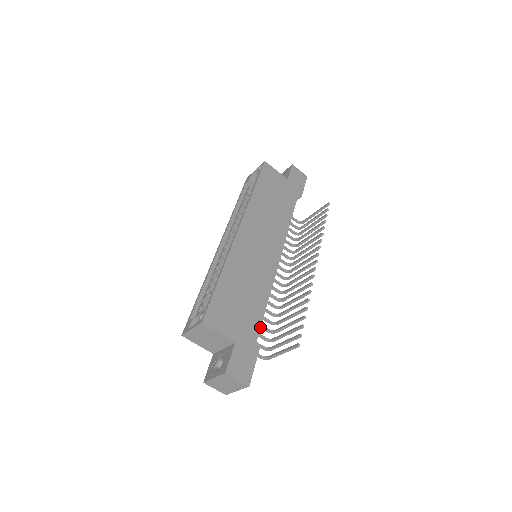
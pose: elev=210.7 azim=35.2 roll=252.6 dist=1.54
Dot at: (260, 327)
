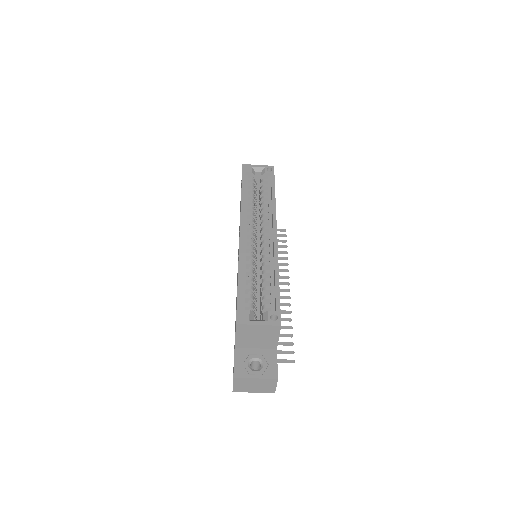
Dot at: occluded
